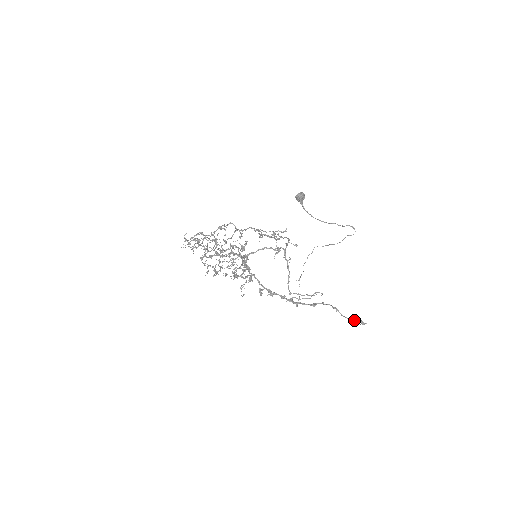
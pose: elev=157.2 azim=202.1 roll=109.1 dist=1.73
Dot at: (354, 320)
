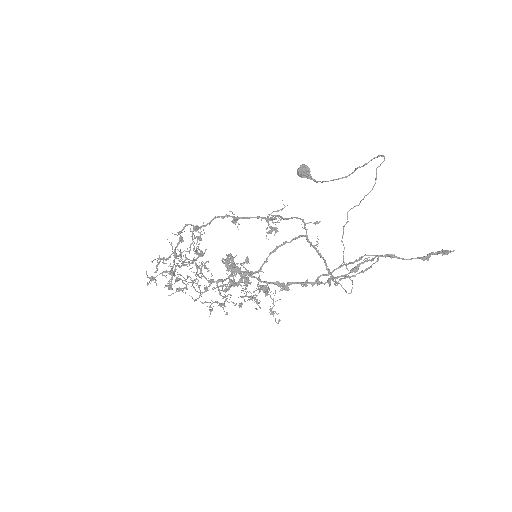
Dot at: (427, 255)
